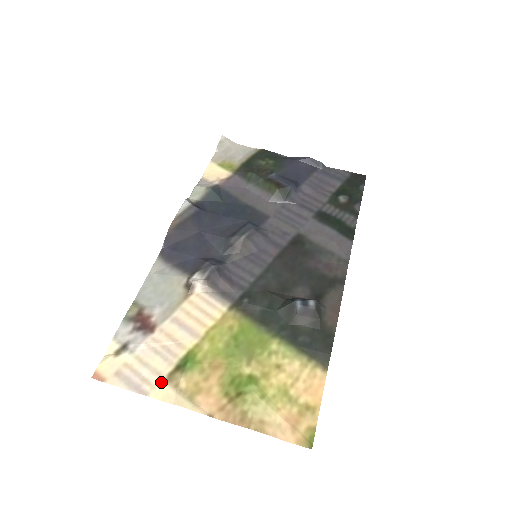
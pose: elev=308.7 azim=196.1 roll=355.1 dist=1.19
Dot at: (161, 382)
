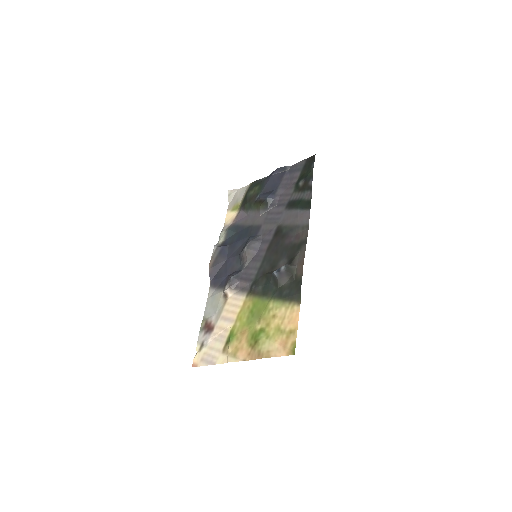
Dot at: (220, 354)
